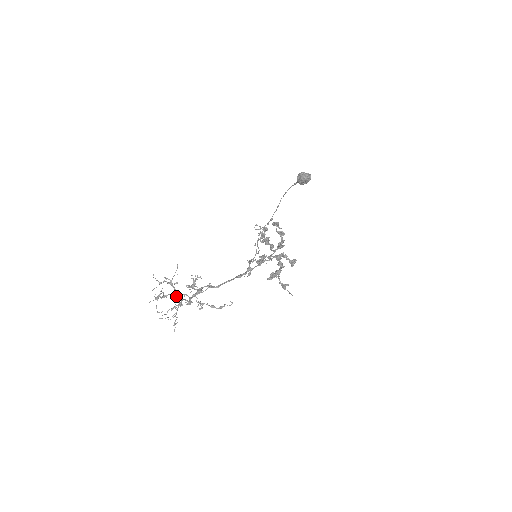
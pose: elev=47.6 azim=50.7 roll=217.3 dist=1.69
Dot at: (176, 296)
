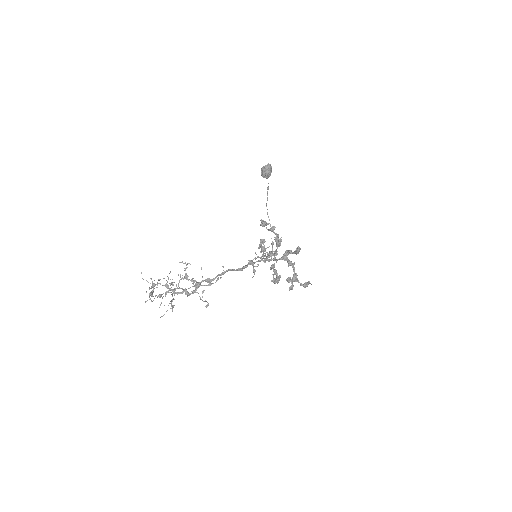
Dot at: occluded
